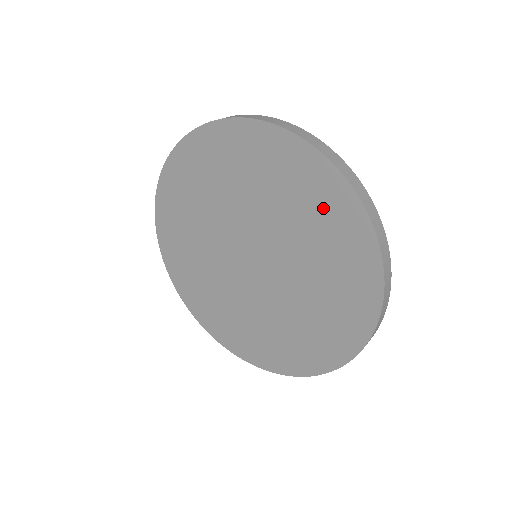
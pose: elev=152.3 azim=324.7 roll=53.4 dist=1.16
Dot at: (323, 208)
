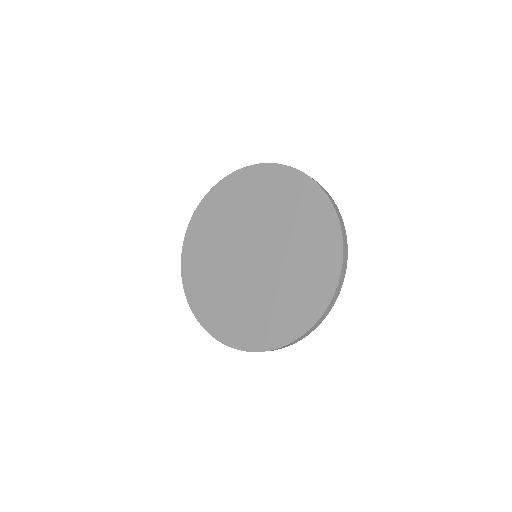
Dot at: (253, 186)
